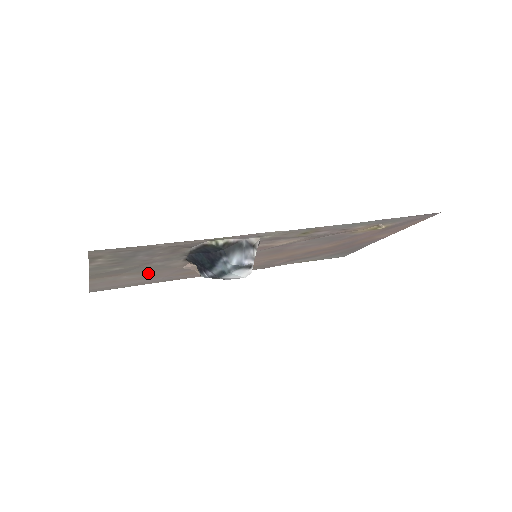
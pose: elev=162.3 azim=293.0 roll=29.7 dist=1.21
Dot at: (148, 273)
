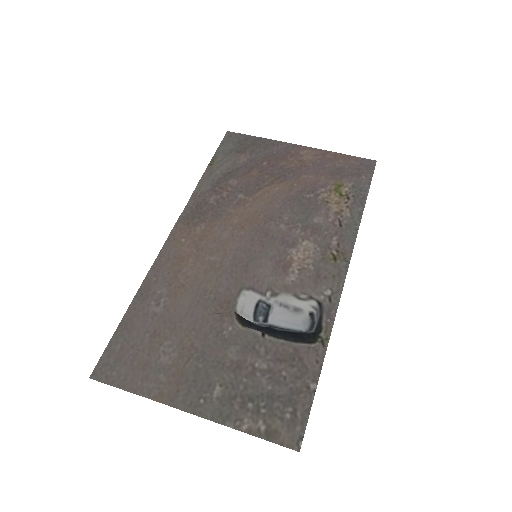
Dot at: (184, 340)
